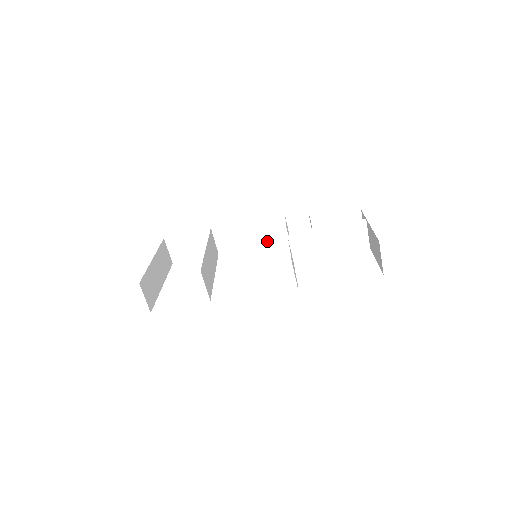
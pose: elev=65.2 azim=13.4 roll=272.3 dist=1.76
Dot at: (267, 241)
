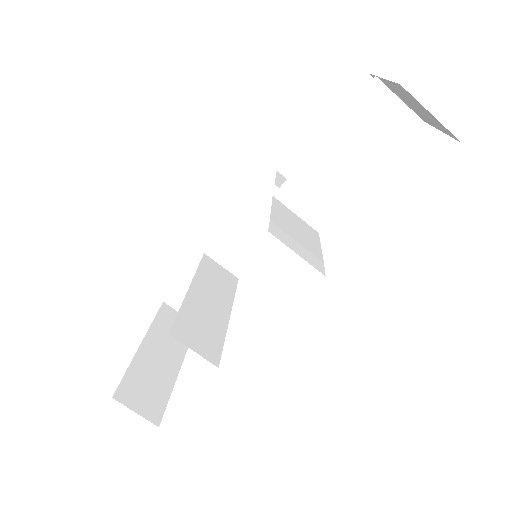
Dot at: (265, 223)
